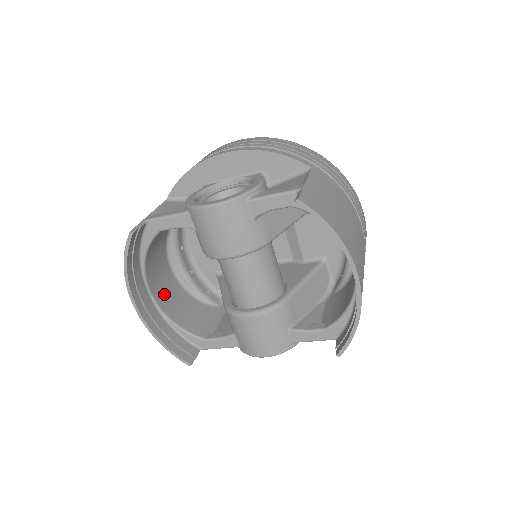
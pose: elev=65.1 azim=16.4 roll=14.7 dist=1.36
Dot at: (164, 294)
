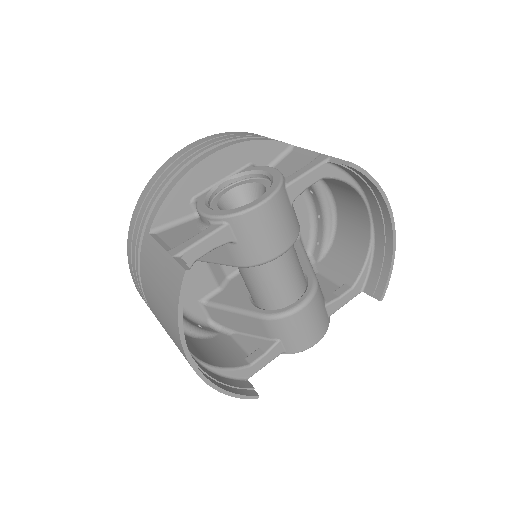
Dot at: occluded
